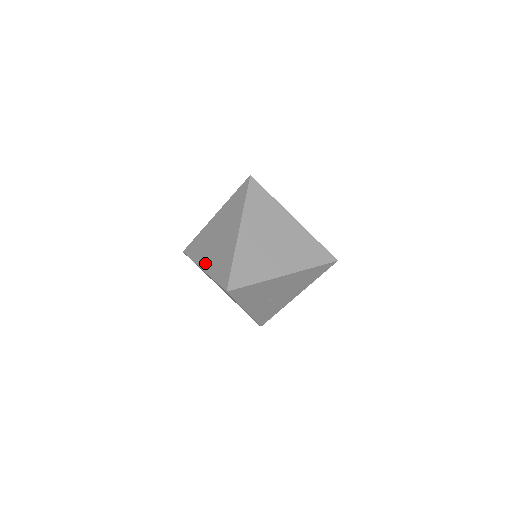
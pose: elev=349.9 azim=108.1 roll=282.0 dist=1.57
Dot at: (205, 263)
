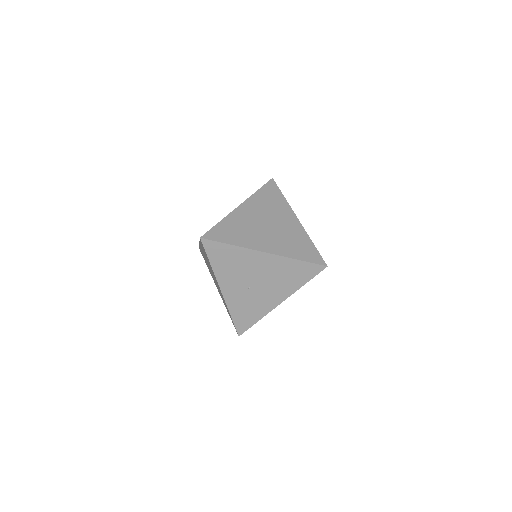
Dot at: occluded
